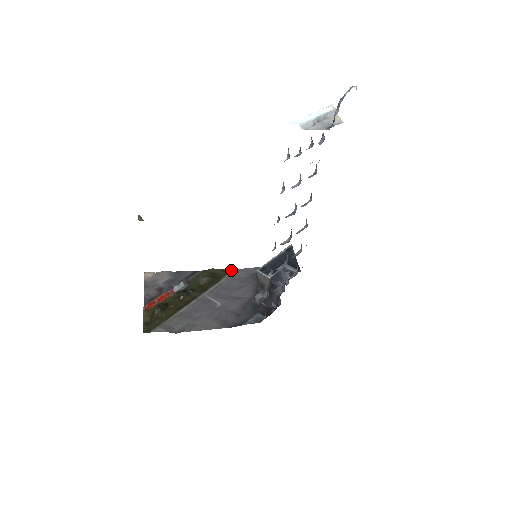
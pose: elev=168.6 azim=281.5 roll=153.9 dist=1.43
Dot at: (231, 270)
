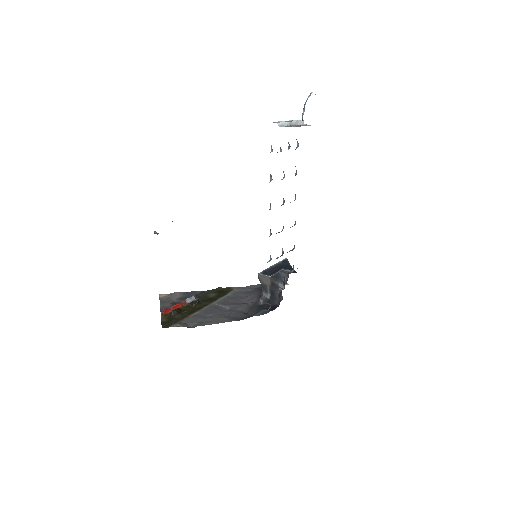
Dot at: (236, 287)
